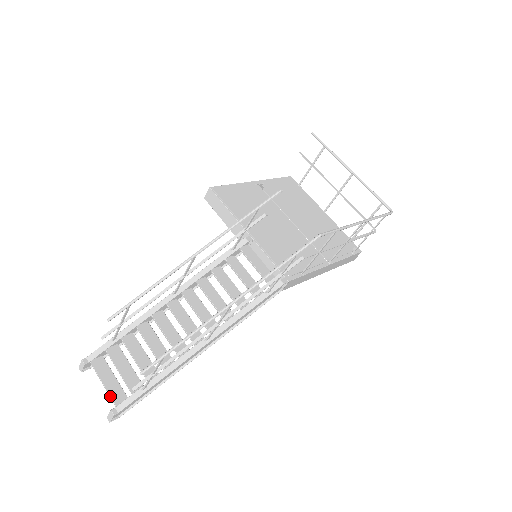
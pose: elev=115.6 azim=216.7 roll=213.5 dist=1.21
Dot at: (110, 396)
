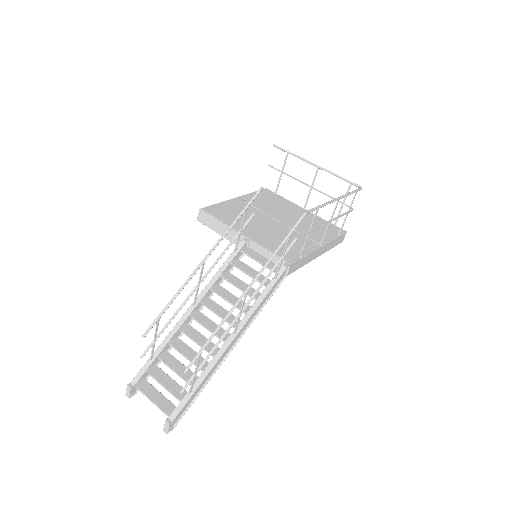
Dot at: (161, 409)
